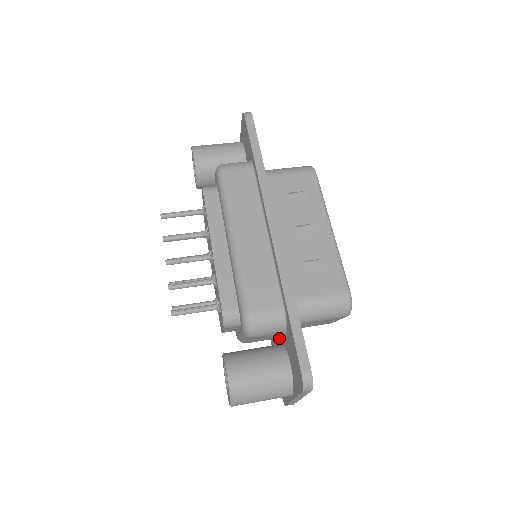
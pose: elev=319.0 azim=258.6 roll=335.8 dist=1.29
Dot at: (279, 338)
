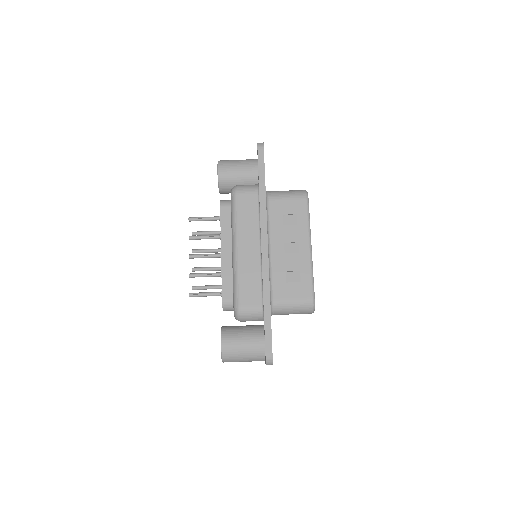
Dot at: occluded
